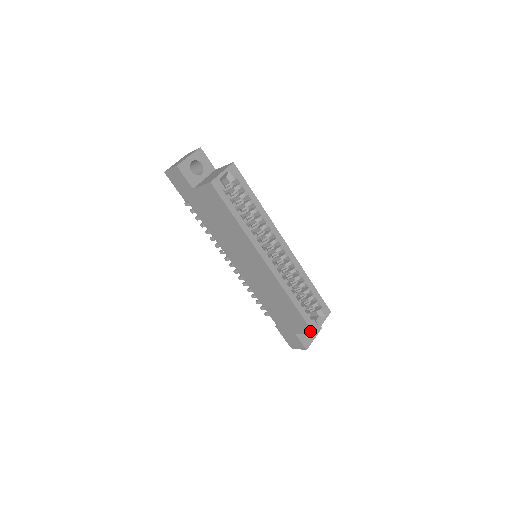
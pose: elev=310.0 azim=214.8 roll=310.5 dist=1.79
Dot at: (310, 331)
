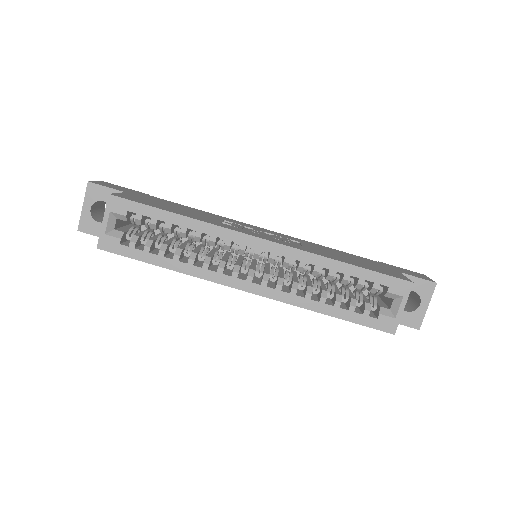
Dot at: (385, 330)
